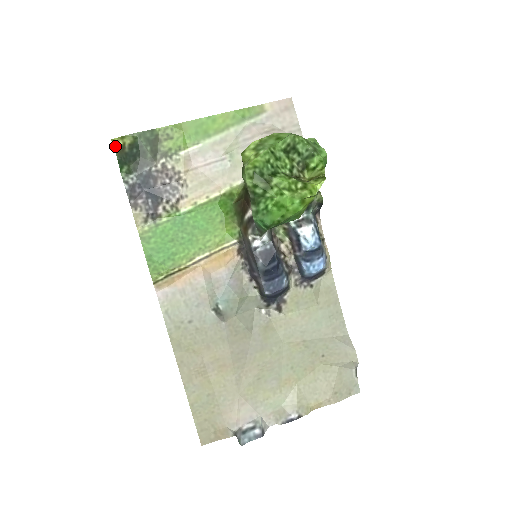
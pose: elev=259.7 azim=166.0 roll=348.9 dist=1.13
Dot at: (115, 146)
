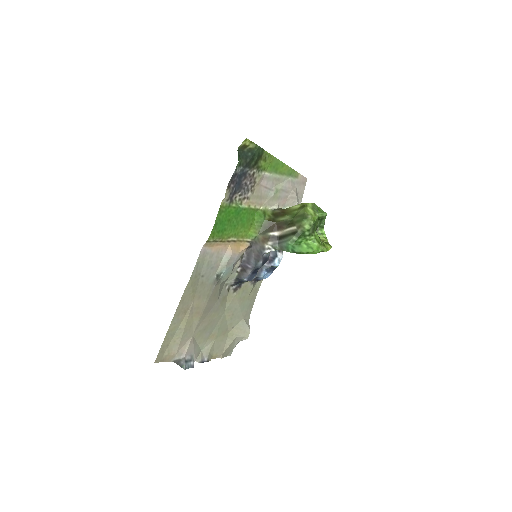
Dot at: (243, 143)
